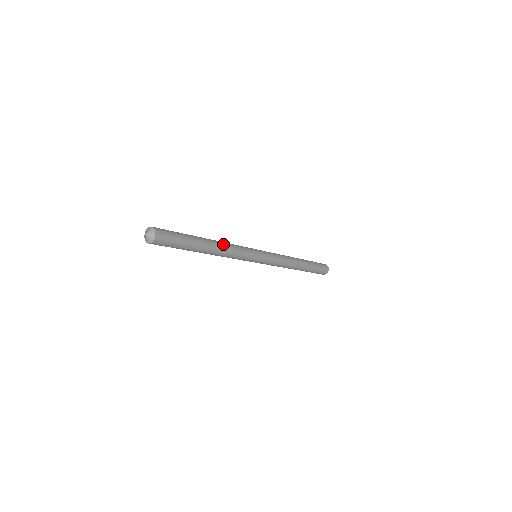
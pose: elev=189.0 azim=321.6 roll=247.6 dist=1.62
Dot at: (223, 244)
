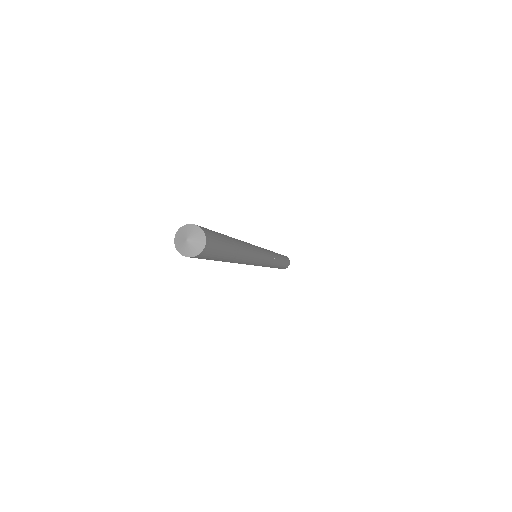
Dot at: (248, 249)
